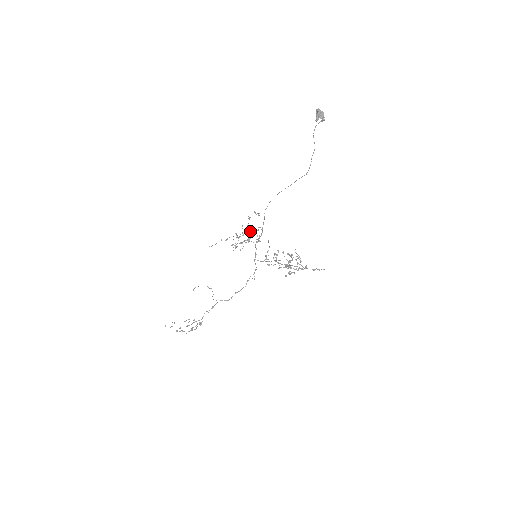
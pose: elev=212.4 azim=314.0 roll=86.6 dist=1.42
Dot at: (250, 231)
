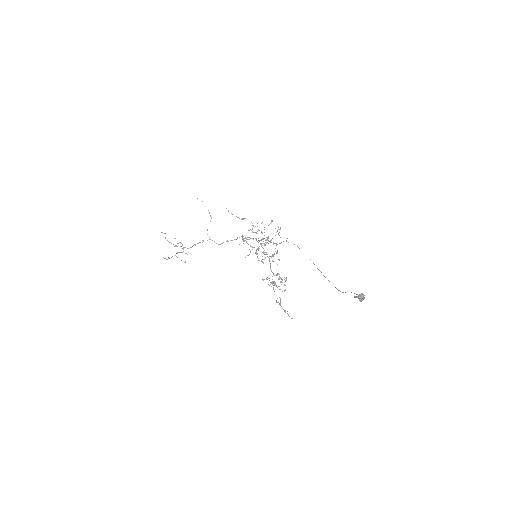
Dot at: occluded
